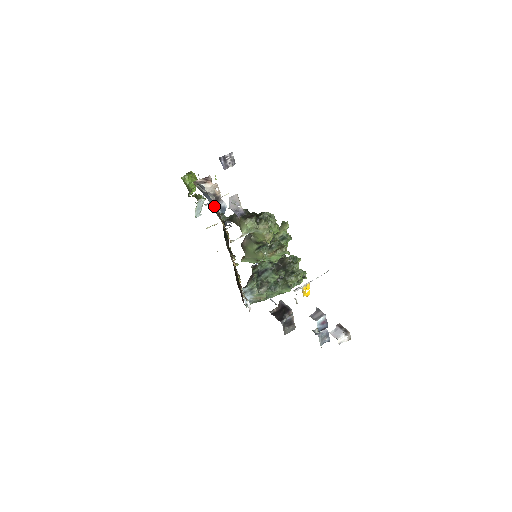
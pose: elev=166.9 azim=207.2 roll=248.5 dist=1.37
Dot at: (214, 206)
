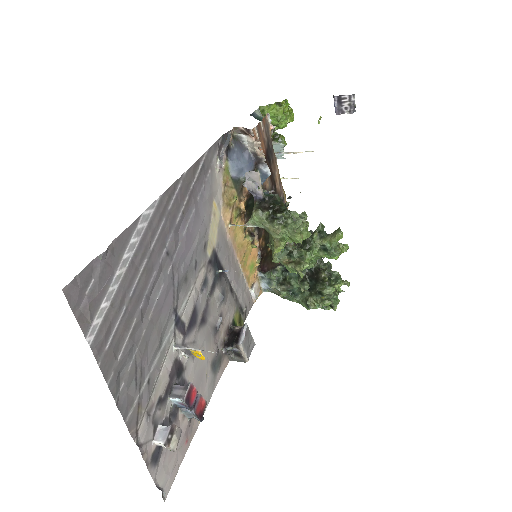
Dot at: (240, 170)
